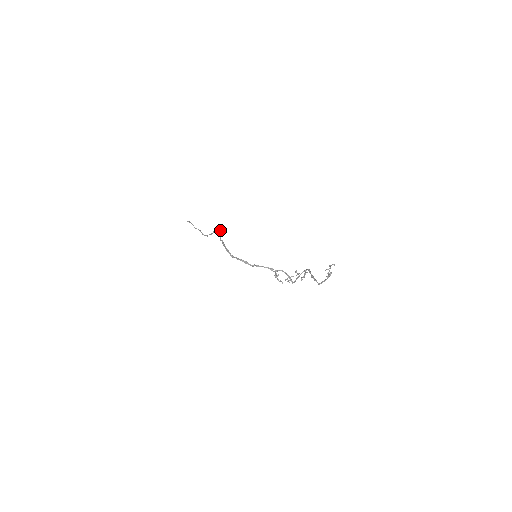
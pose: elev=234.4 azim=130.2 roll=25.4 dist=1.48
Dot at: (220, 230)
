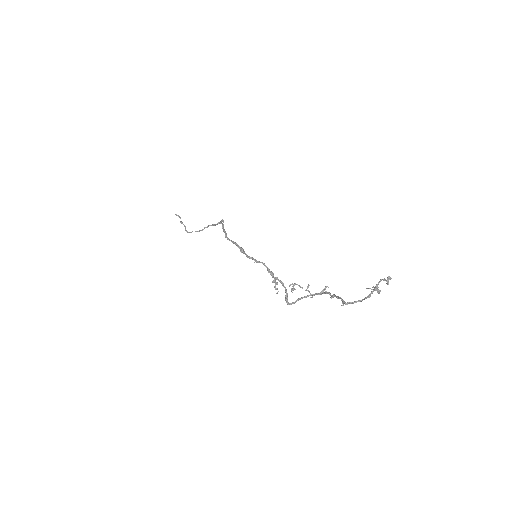
Dot at: (222, 221)
